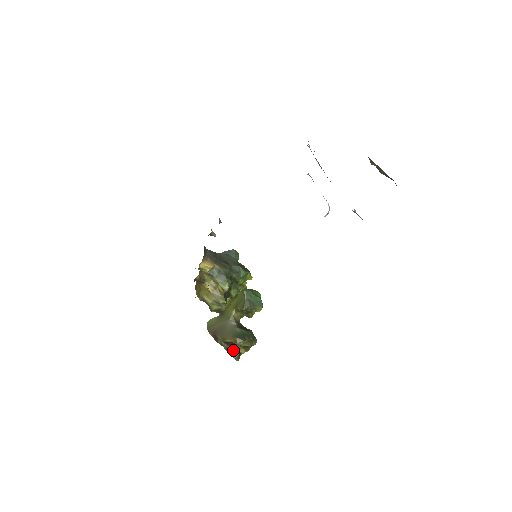
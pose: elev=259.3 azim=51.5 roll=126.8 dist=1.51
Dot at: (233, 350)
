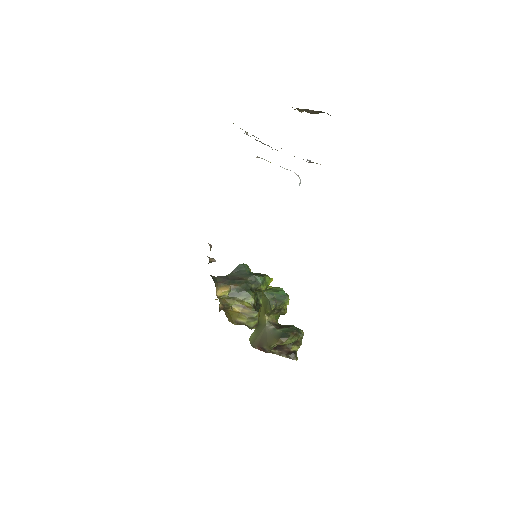
Dot at: (286, 352)
